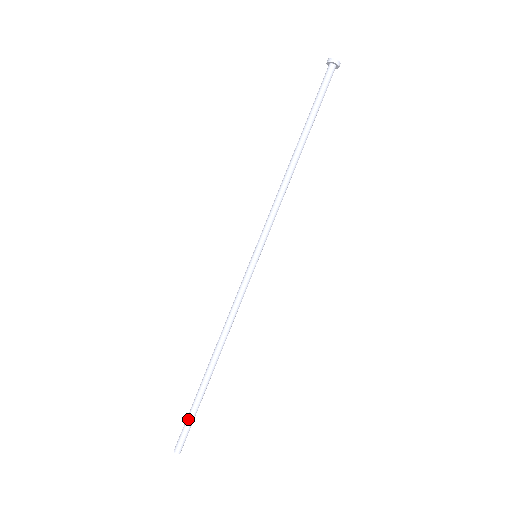
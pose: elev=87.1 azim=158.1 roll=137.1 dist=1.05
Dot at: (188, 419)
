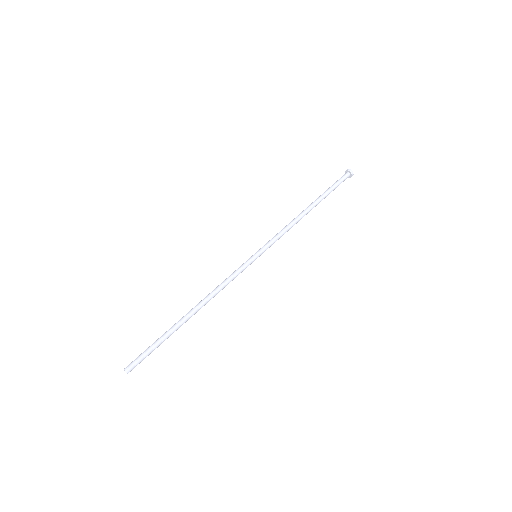
Dot at: (149, 347)
